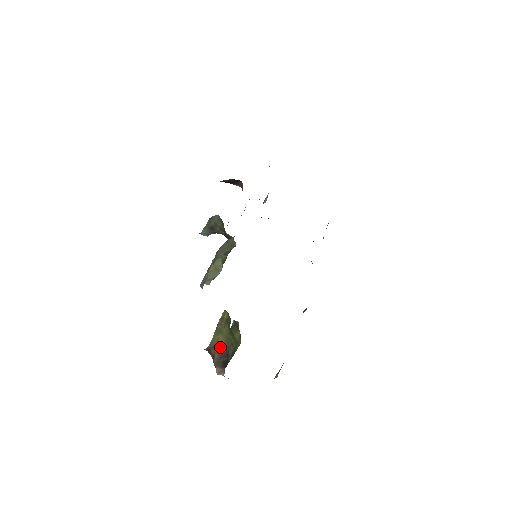
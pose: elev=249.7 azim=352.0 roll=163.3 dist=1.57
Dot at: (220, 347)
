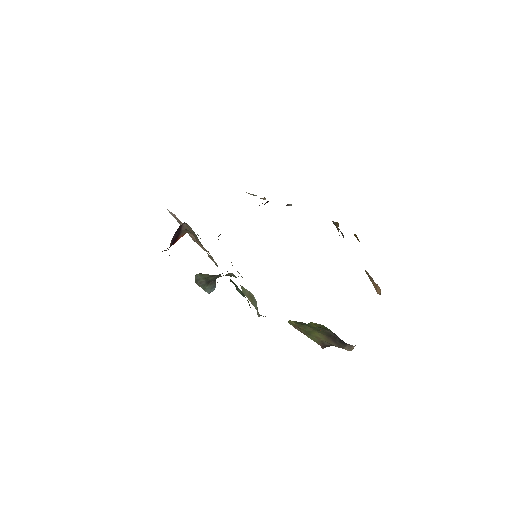
Dot at: (324, 338)
